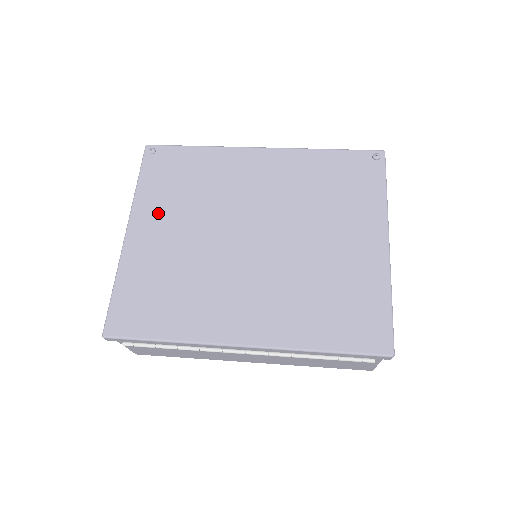
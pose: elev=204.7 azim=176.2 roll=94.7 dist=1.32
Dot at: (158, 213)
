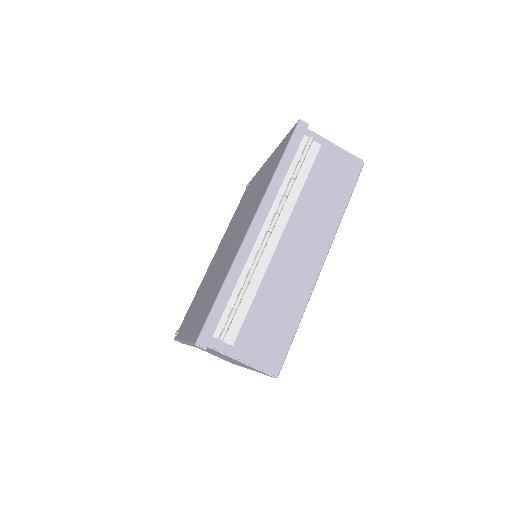
Dot at: (191, 318)
